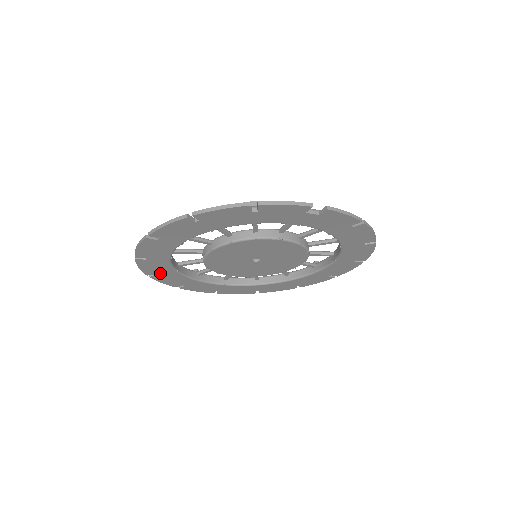
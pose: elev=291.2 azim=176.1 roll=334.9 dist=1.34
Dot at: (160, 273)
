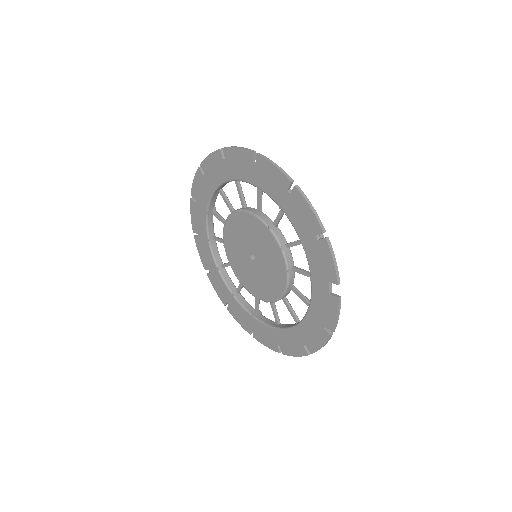
Dot at: (207, 176)
